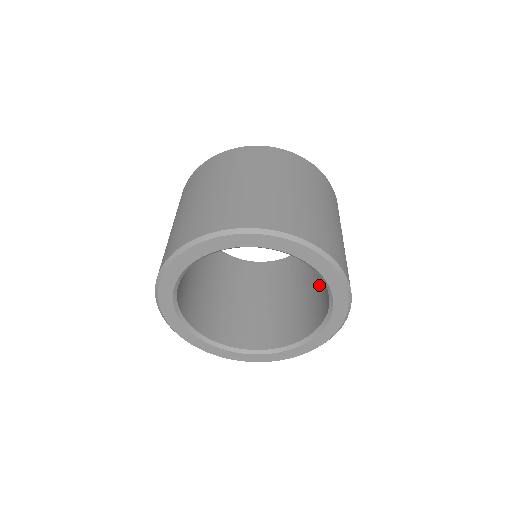
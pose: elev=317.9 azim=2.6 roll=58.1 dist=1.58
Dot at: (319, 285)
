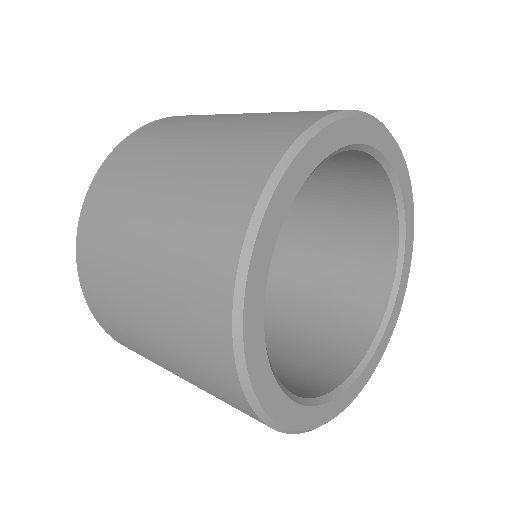
Dot at: (336, 240)
